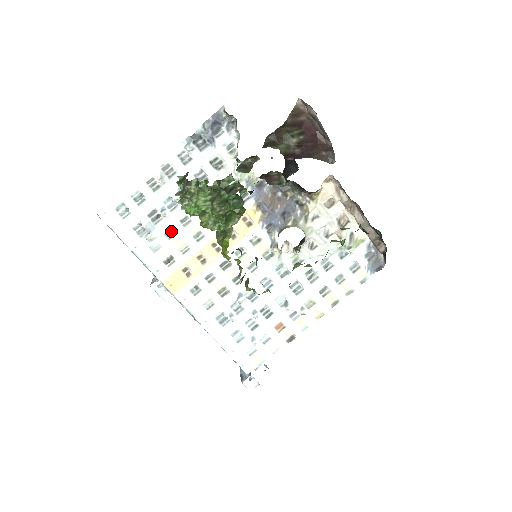
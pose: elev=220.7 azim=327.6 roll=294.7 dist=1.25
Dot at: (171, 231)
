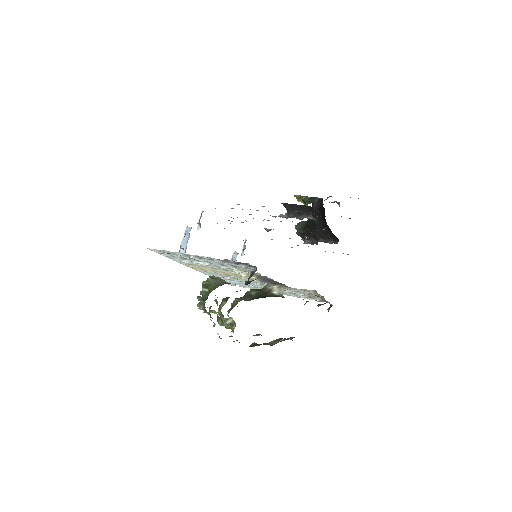
Dot at: occluded
